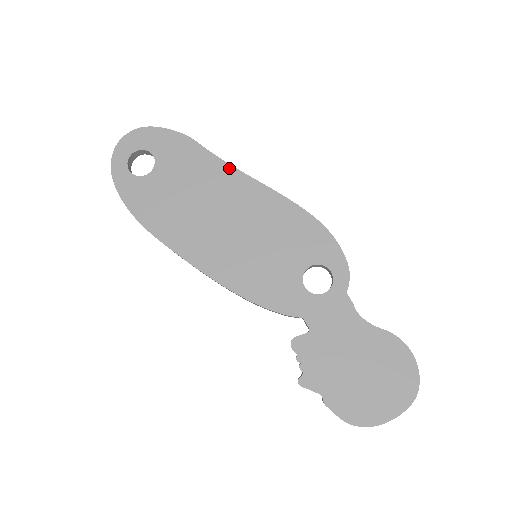
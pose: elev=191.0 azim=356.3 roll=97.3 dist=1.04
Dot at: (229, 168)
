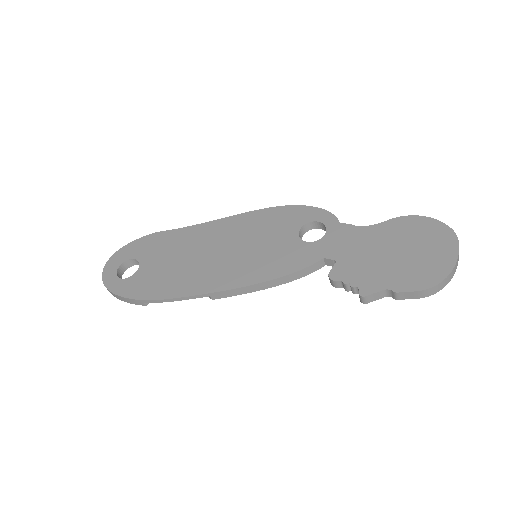
Dot at: (196, 227)
